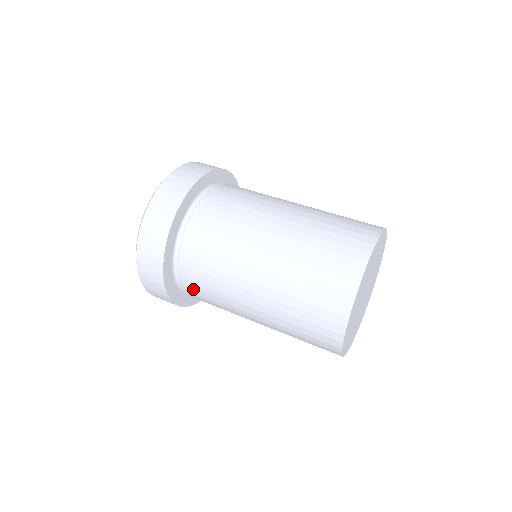
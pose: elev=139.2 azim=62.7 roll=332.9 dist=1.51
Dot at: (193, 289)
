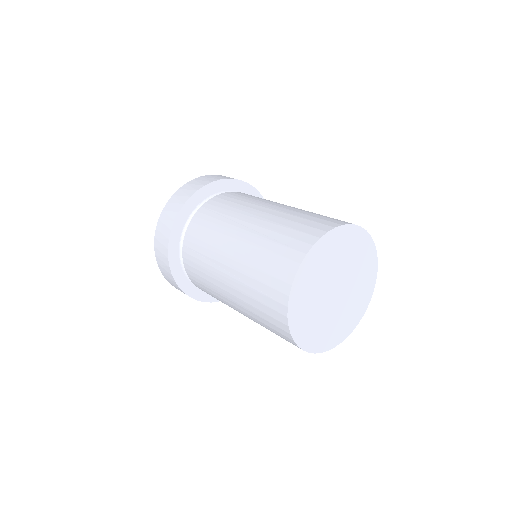
Dot at: (190, 253)
